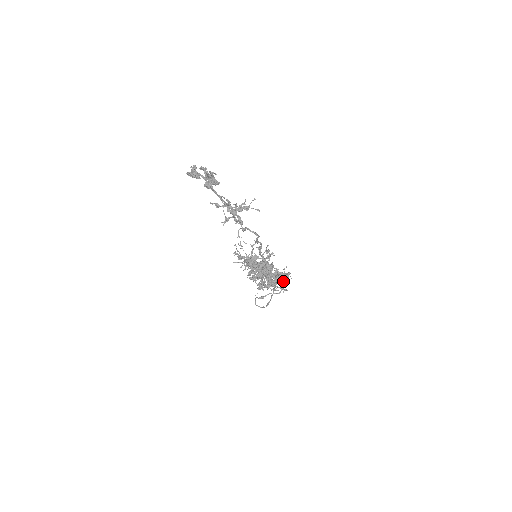
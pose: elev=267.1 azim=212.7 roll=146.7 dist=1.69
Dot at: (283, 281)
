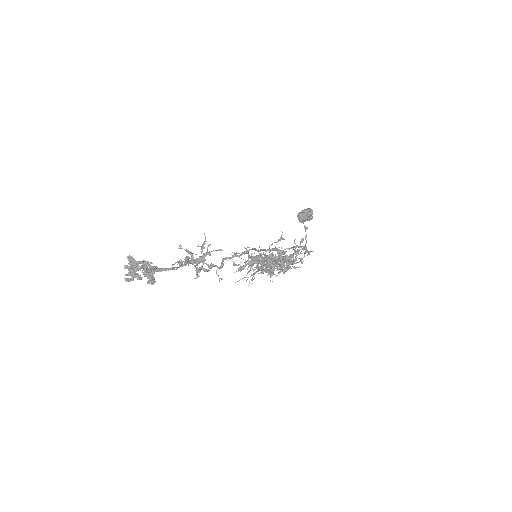
Dot at: (309, 218)
